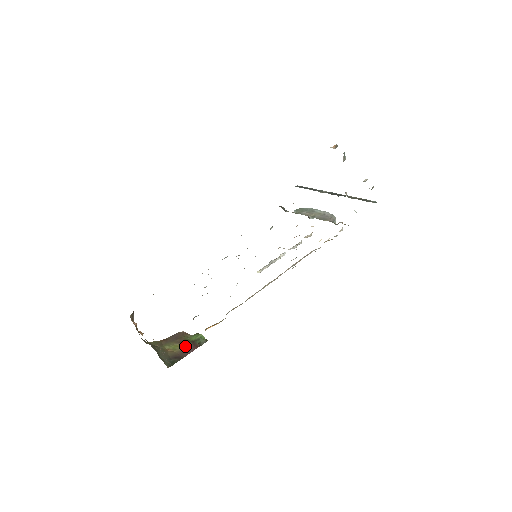
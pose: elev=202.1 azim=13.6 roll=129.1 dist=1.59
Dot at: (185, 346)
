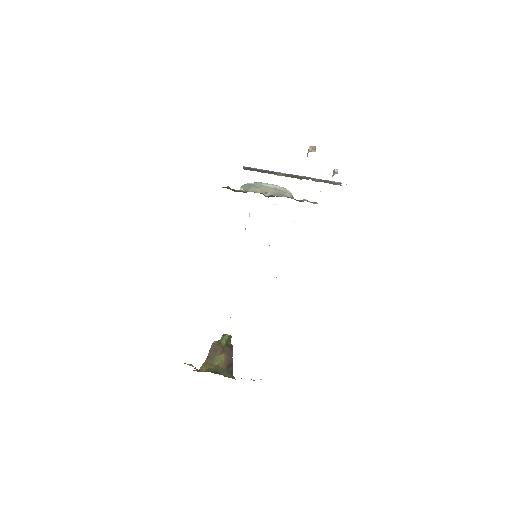
Dot at: (226, 353)
